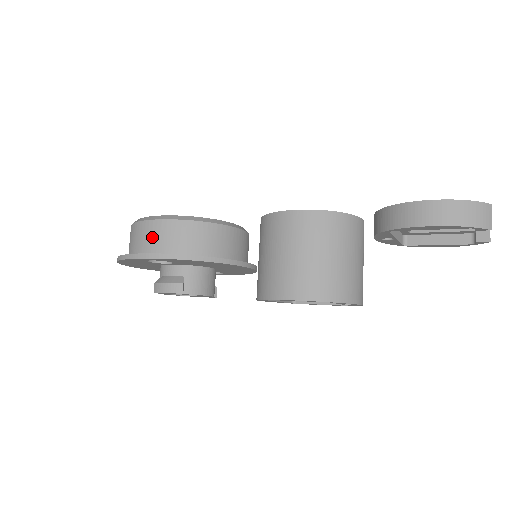
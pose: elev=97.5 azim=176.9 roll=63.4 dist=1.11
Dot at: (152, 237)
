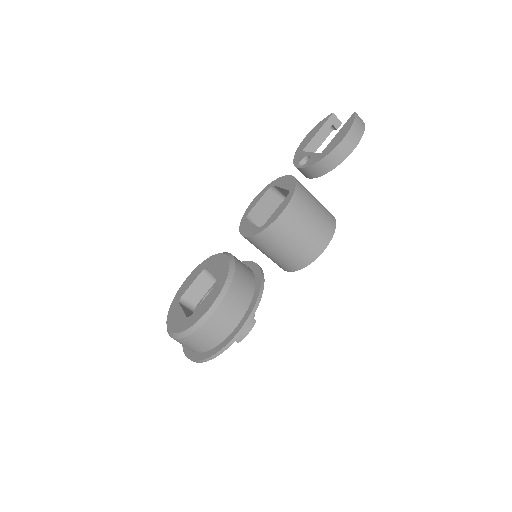
Dot at: (225, 321)
